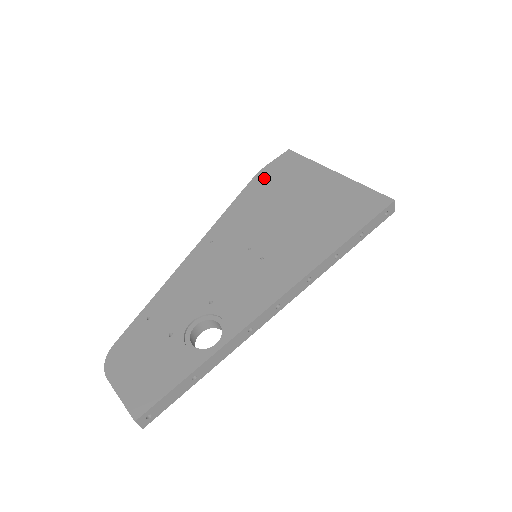
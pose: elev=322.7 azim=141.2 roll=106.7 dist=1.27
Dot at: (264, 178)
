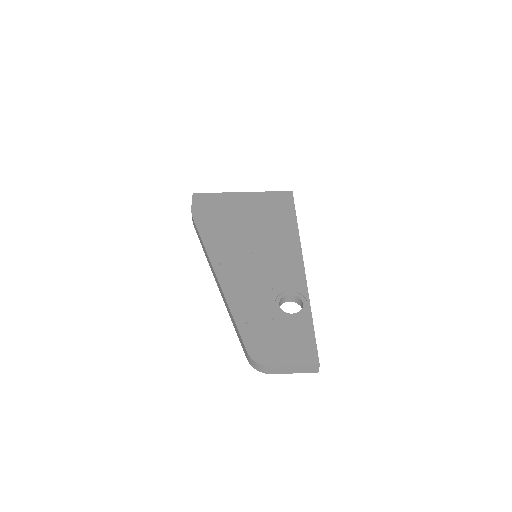
Dot at: (201, 215)
